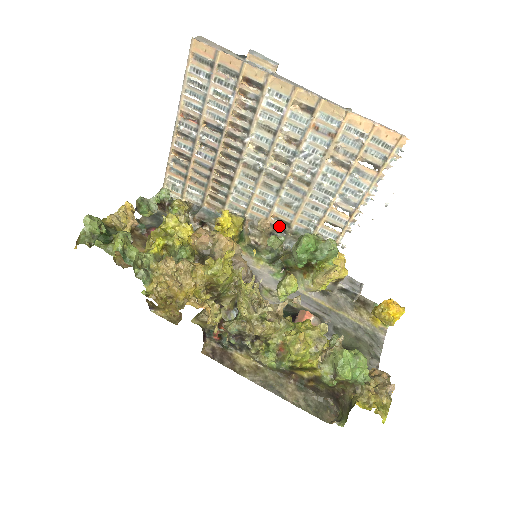
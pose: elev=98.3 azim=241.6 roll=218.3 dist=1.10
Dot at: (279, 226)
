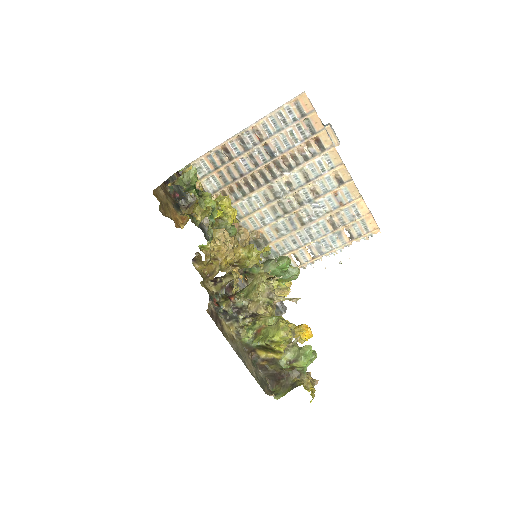
Dot at: (259, 240)
